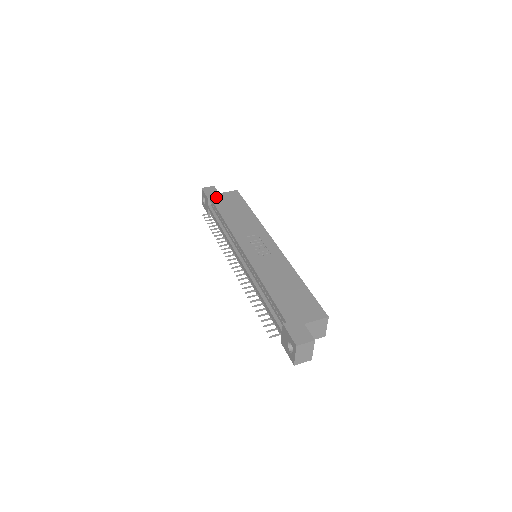
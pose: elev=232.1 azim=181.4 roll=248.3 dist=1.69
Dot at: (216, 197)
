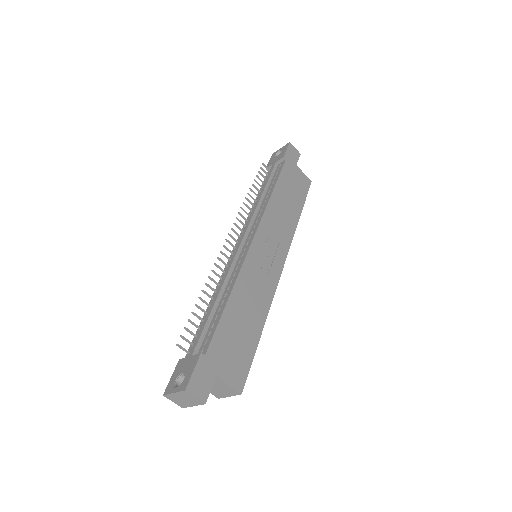
Dot at: (290, 165)
